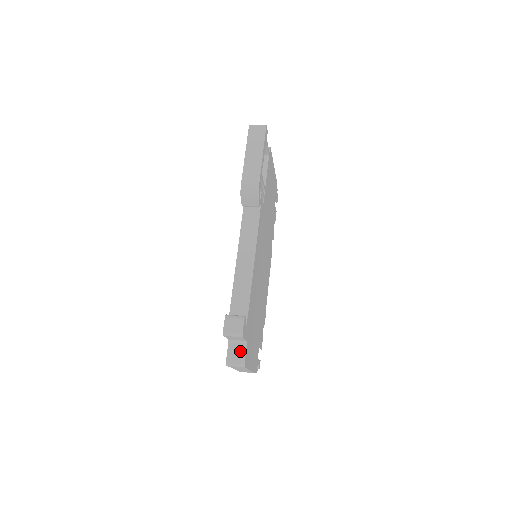
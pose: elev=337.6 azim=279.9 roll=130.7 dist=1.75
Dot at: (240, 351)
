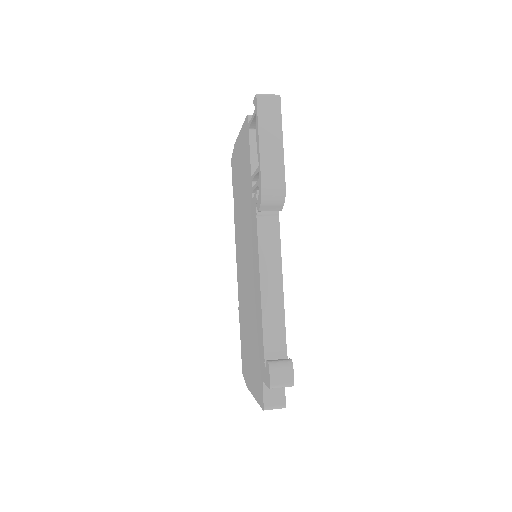
Dot at: (278, 392)
